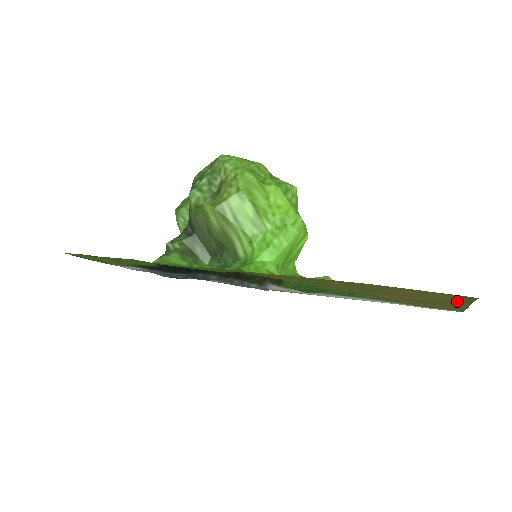
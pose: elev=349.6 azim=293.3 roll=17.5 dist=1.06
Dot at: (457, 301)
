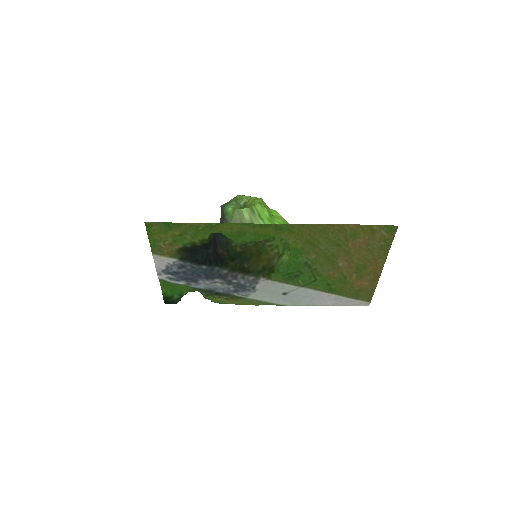
Dot at: (382, 252)
